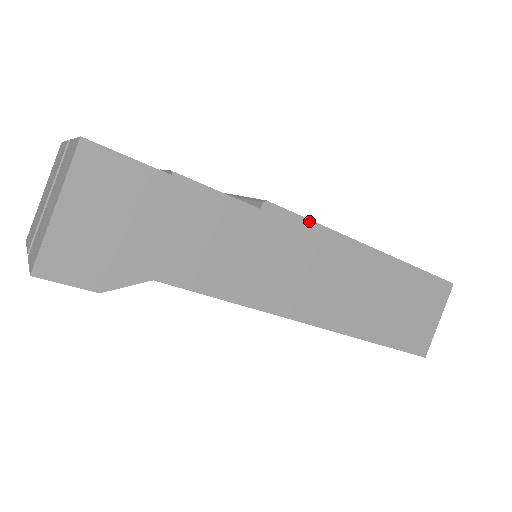
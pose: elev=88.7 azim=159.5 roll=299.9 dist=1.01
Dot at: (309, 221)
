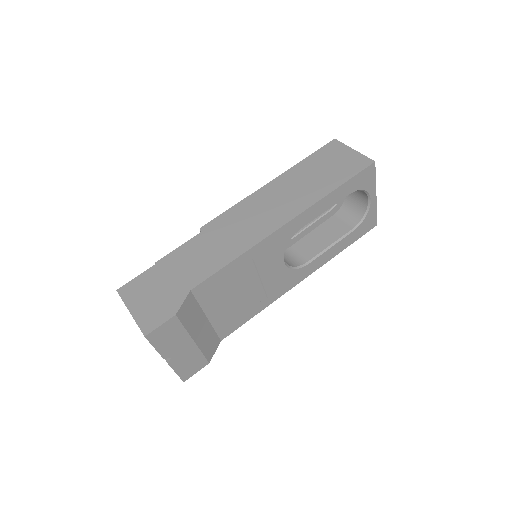
Dot at: (227, 211)
